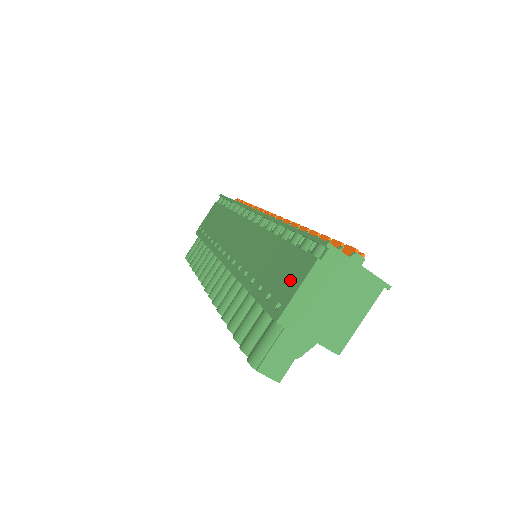
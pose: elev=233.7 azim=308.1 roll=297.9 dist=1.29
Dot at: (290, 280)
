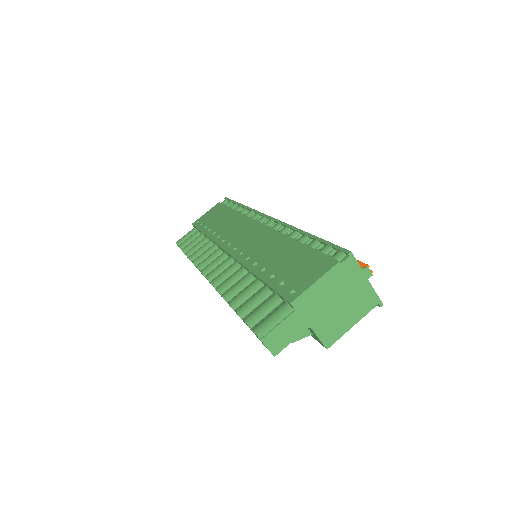
Dot at: (308, 274)
